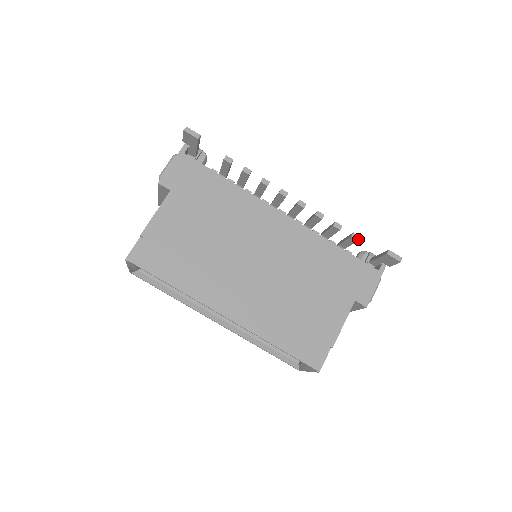
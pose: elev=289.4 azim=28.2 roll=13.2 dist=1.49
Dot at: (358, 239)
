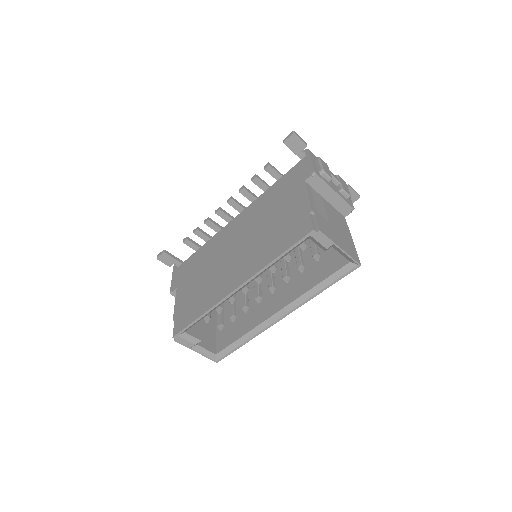
Dot at: (268, 164)
